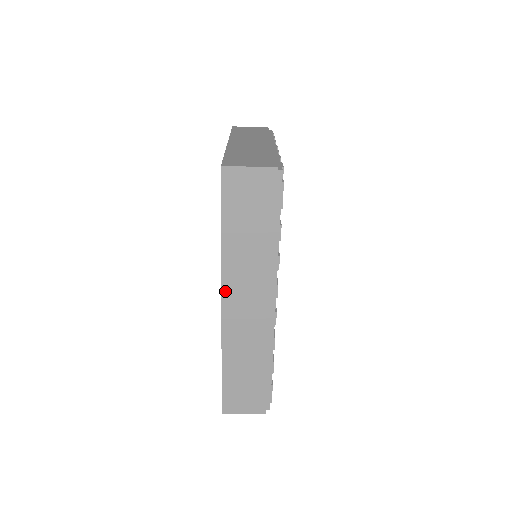
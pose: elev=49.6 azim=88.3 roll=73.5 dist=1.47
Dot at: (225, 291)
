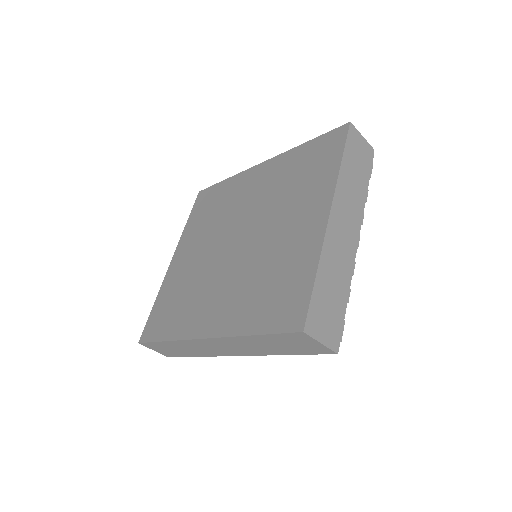
Dot at: (216, 339)
